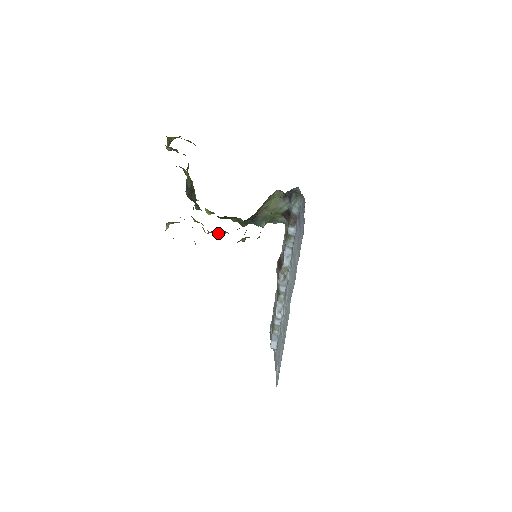
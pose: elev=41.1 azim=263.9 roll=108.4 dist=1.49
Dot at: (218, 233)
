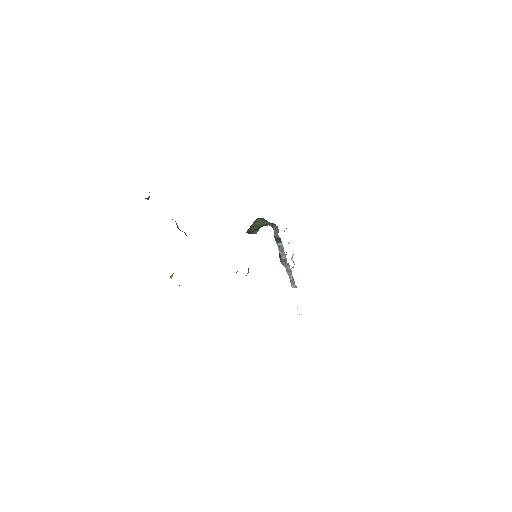
Dot at: occluded
